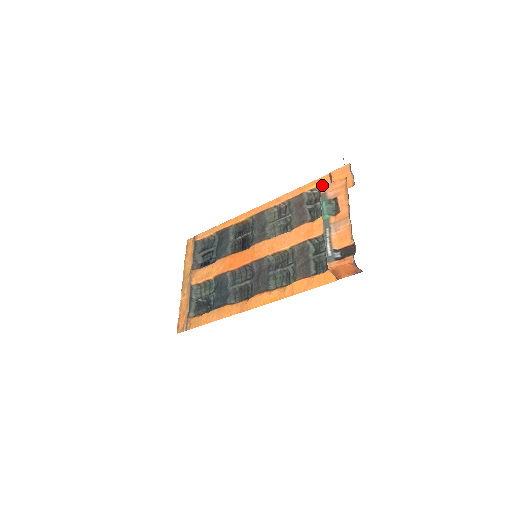
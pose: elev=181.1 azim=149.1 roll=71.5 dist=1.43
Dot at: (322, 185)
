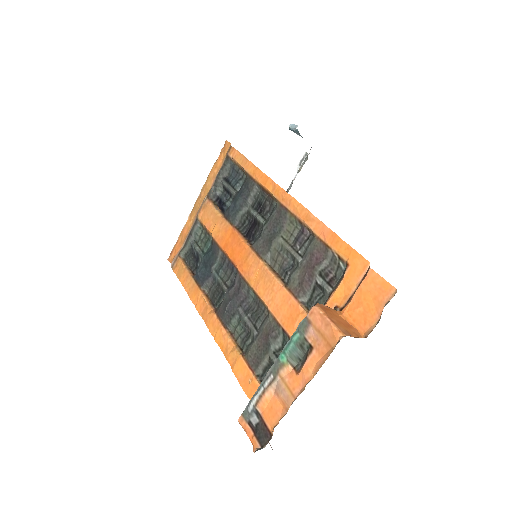
Dot at: (350, 271)
